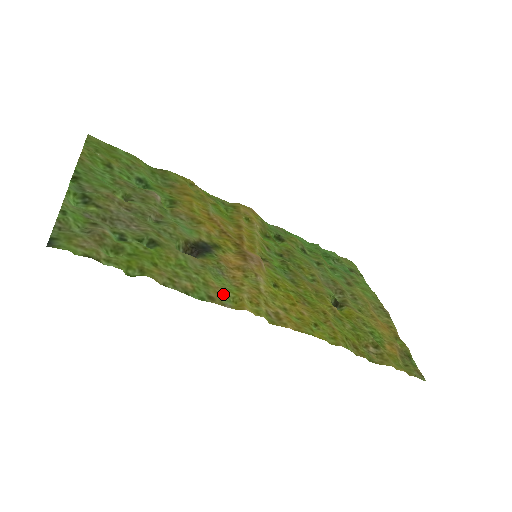
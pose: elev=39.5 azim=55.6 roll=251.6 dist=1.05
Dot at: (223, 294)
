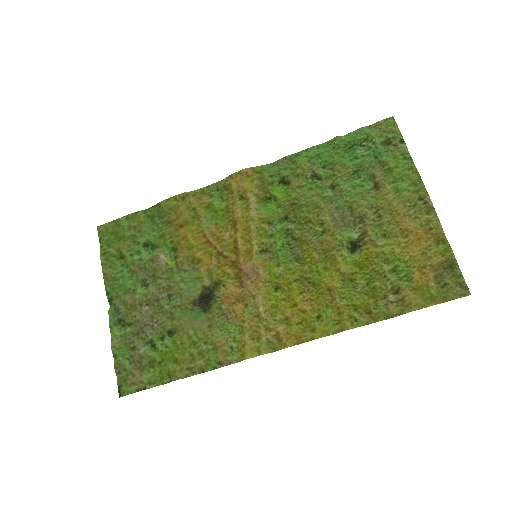
Dot at: (229, 349)
